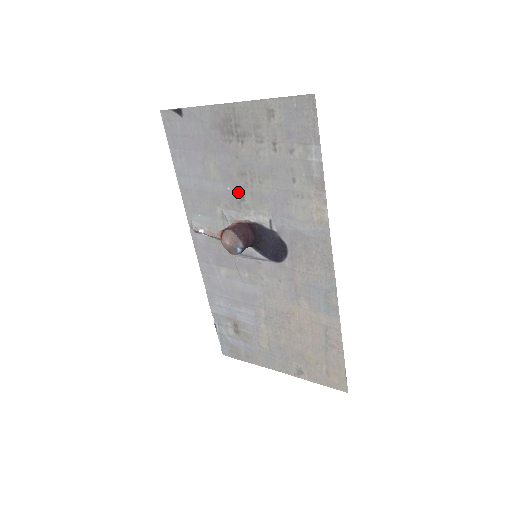
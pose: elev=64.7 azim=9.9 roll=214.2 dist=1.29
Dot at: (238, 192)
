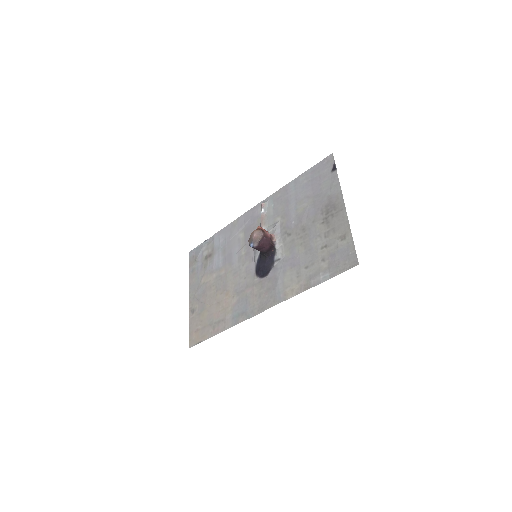
Dot at: (292, 230)
